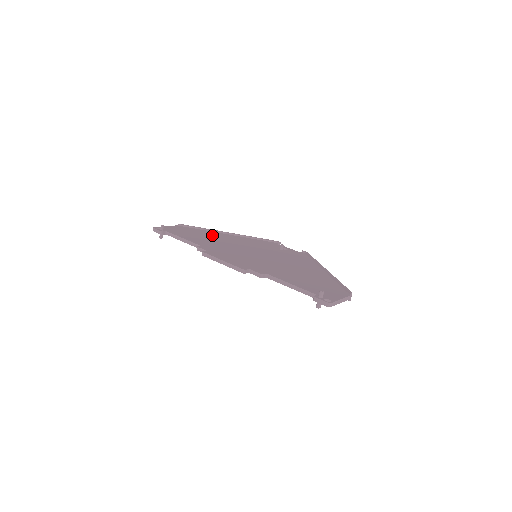
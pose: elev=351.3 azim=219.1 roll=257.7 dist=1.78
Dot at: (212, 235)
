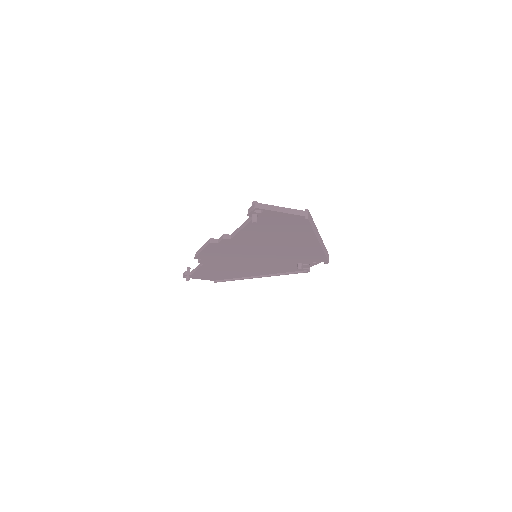
Dot at: occluded
